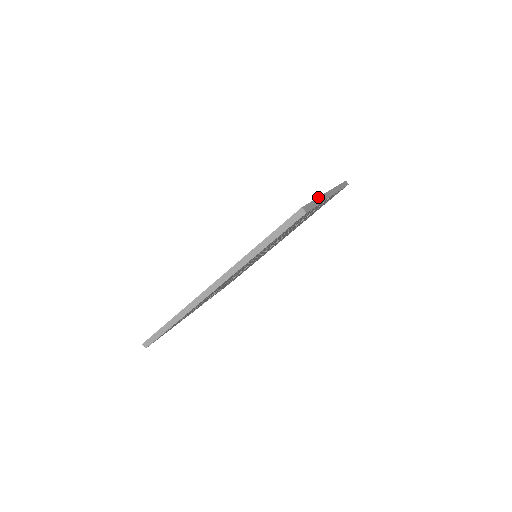
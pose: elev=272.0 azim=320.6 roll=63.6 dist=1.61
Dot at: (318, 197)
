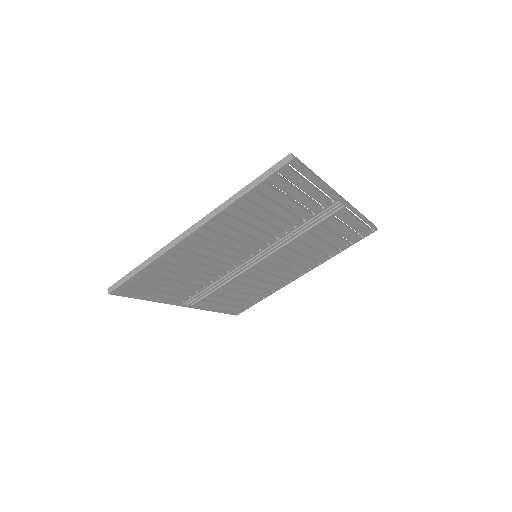
Dot at: occluded
